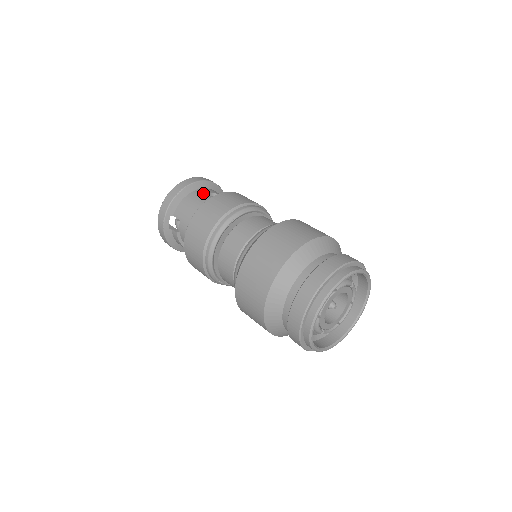
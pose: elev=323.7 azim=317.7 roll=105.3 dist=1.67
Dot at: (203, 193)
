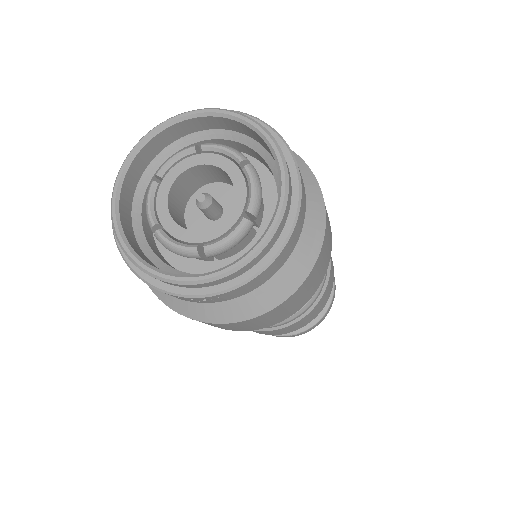
Dot at: occluded
